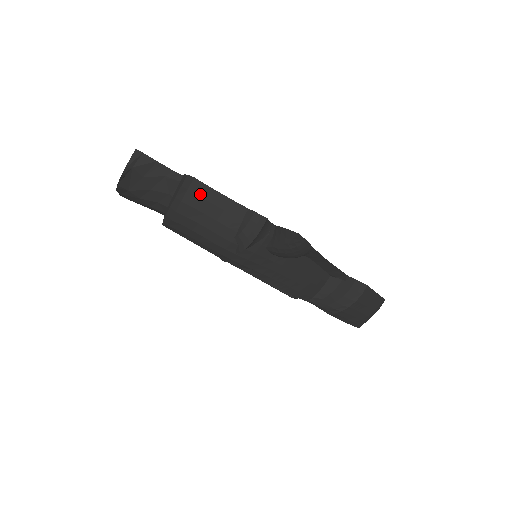
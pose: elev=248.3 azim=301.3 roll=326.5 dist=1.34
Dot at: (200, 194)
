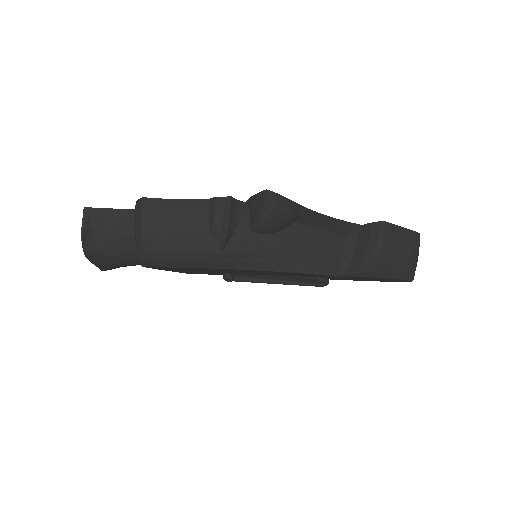
Dot at: (156, 210)
